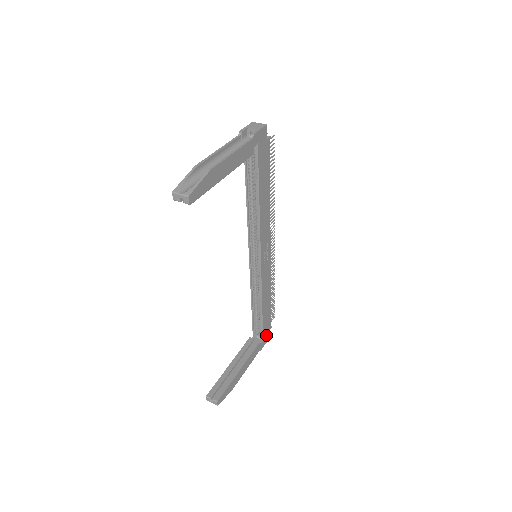
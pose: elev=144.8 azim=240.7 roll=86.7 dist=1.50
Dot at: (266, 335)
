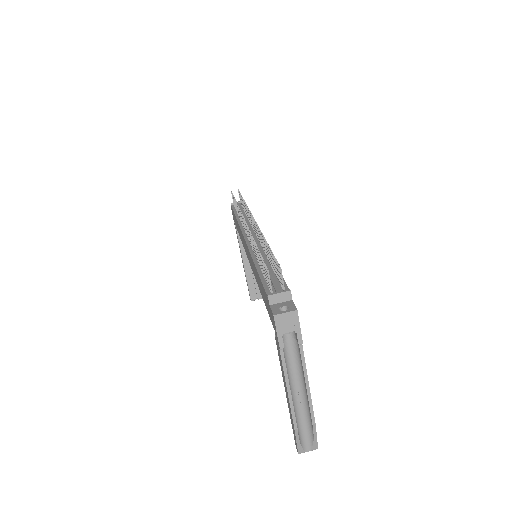
Dot at: occluded
